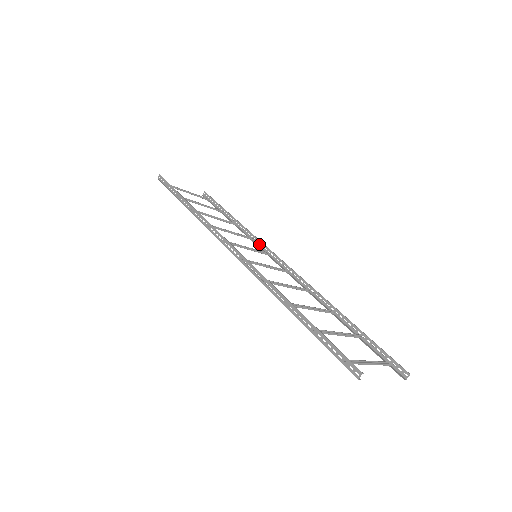
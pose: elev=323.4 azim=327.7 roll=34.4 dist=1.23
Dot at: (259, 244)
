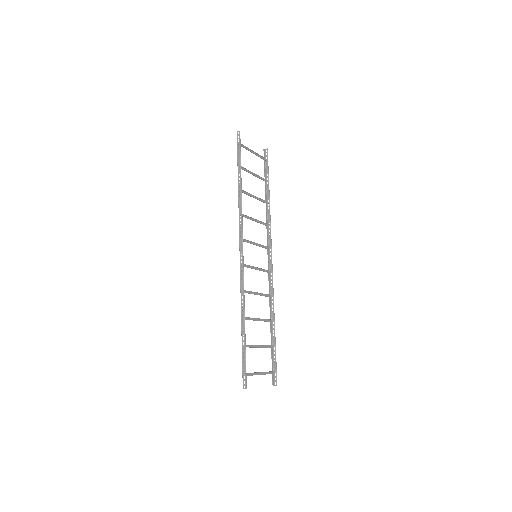
Dot at: occluded
